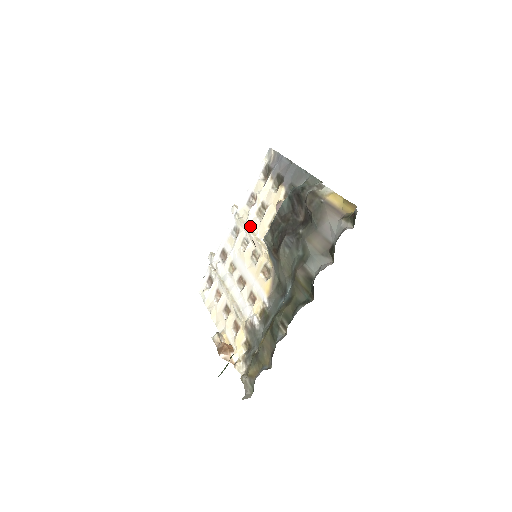
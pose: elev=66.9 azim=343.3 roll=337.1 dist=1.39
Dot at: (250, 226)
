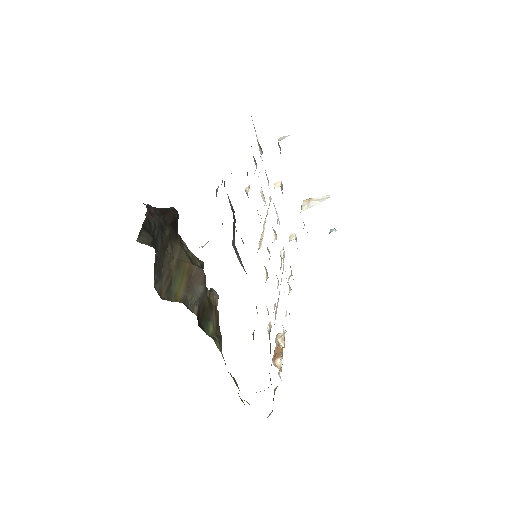
Dot at: (267, 213)
